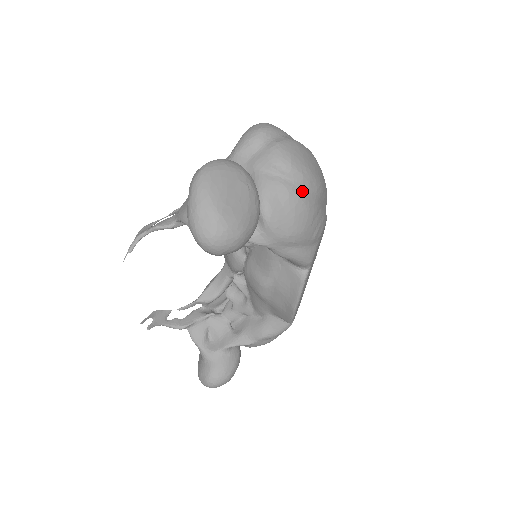
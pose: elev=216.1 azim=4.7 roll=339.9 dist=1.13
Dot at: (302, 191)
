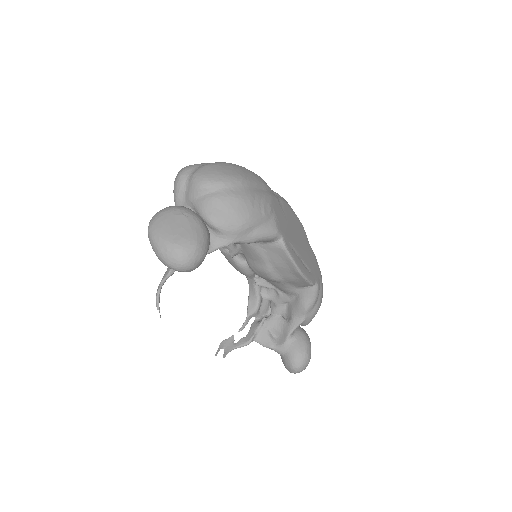
Dot at: (229, 192)
